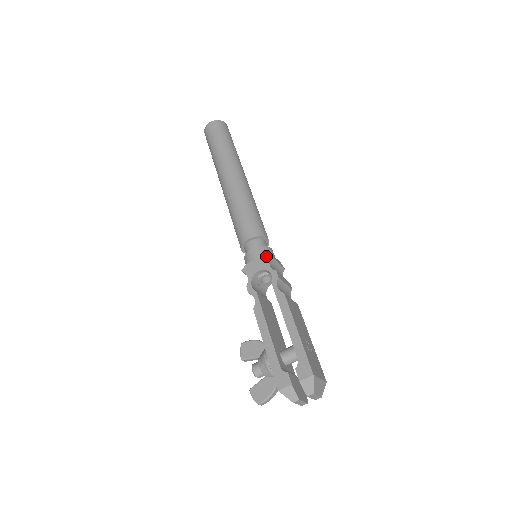
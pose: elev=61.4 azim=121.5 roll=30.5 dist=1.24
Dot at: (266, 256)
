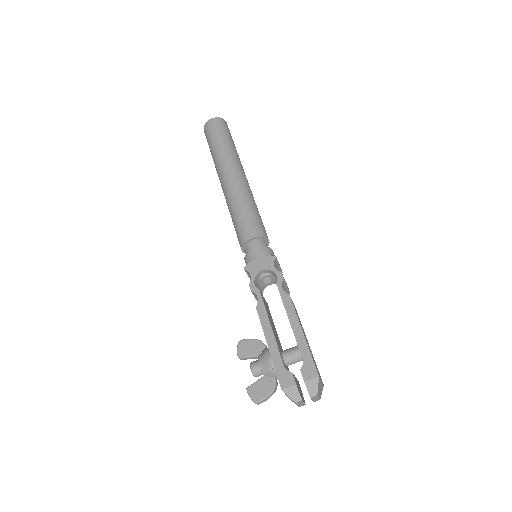
Dot at: (271, 257)
